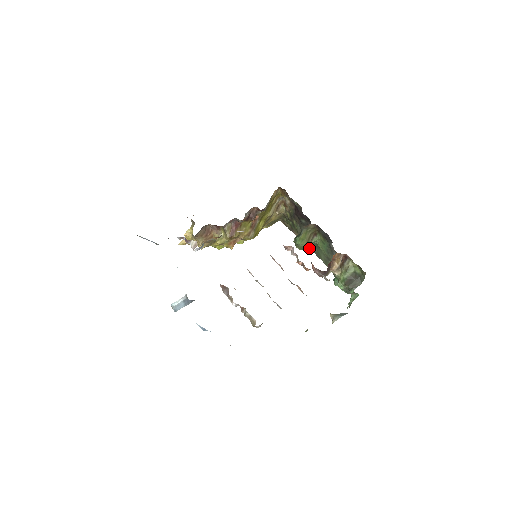
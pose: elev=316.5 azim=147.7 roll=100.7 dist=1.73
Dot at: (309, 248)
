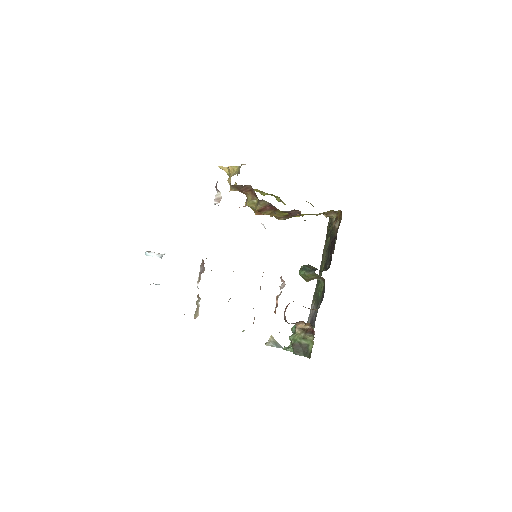
Dot at: (321, 264)
